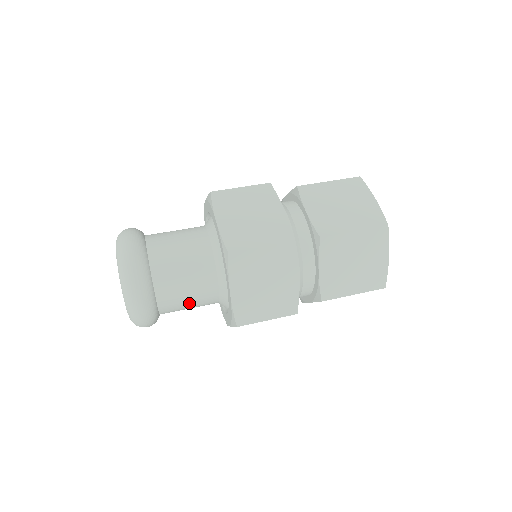
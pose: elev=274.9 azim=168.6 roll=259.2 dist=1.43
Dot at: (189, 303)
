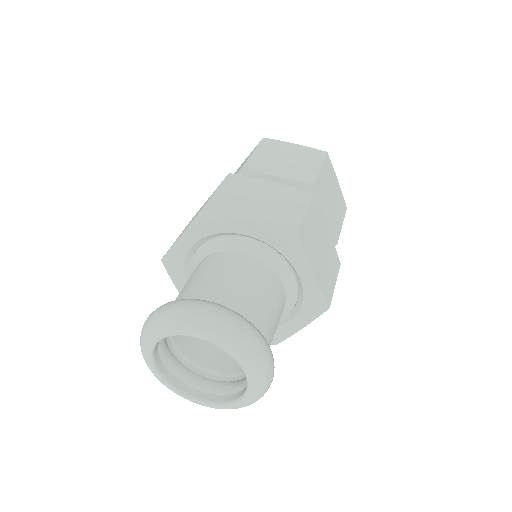
Dot at: (275, 330)
